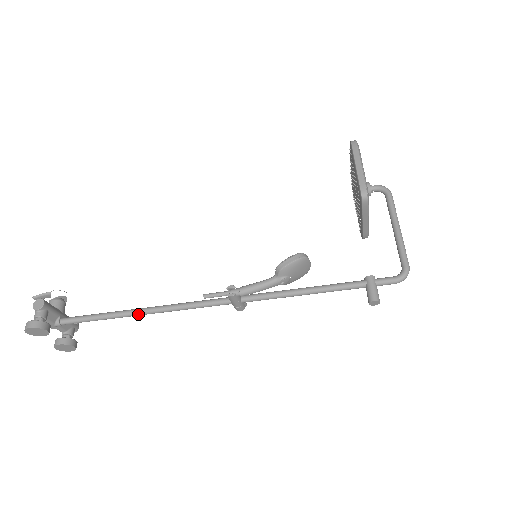
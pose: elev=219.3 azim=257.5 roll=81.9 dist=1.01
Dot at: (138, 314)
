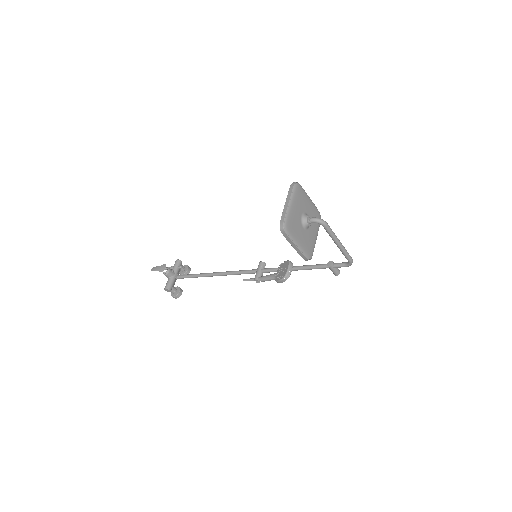
Dot at: occluded
